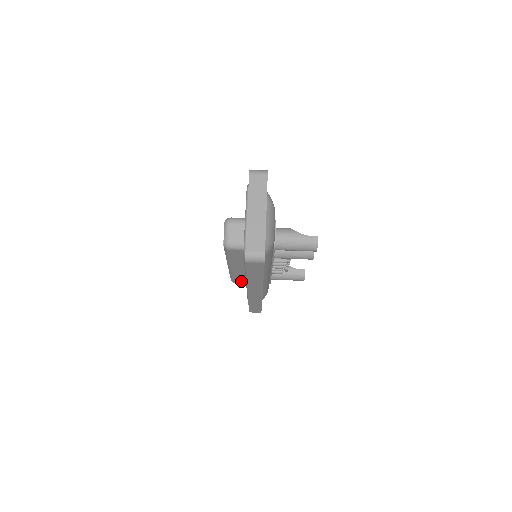
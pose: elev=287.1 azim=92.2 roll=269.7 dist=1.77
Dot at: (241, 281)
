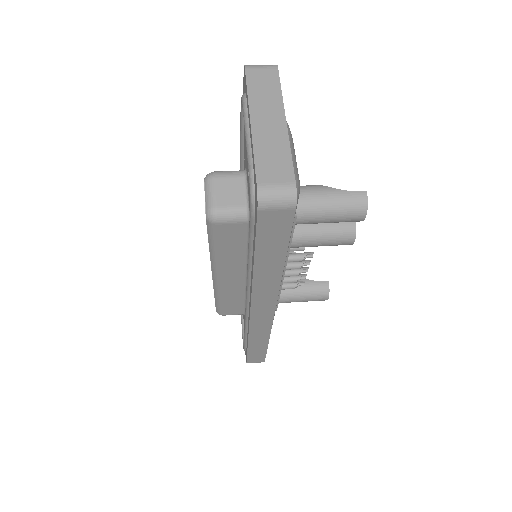
Dot at: (232, 308)
